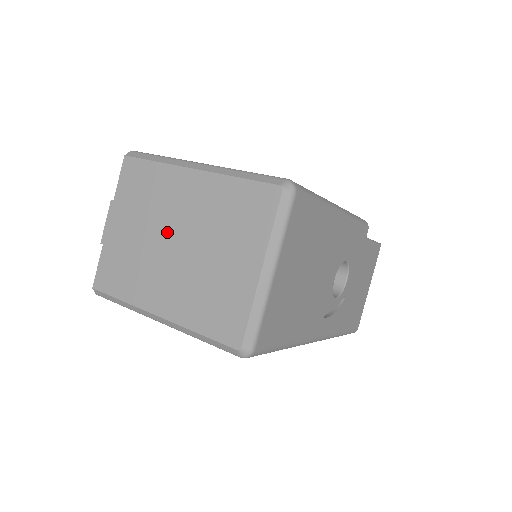
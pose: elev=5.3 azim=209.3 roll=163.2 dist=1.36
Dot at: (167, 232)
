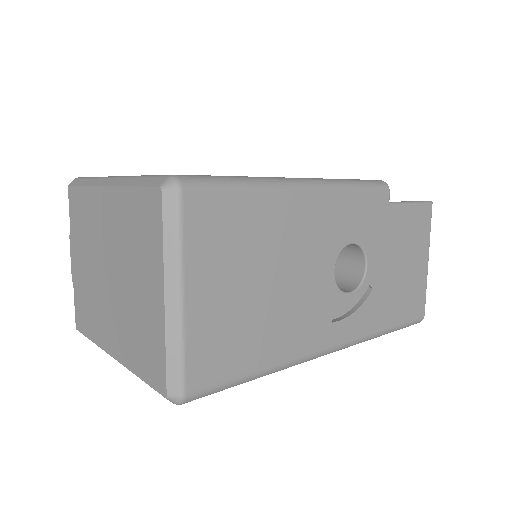
Dot at: (102, 263)
